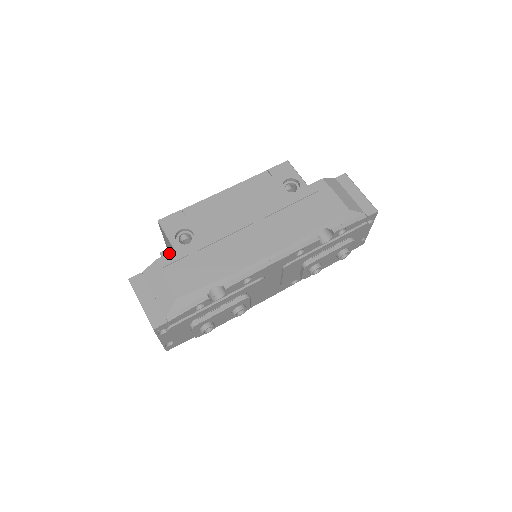
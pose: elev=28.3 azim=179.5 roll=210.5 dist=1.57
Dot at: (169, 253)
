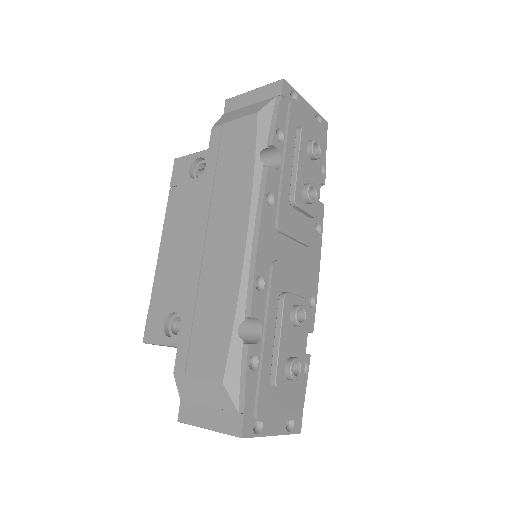
Dot at: (176, 355)
